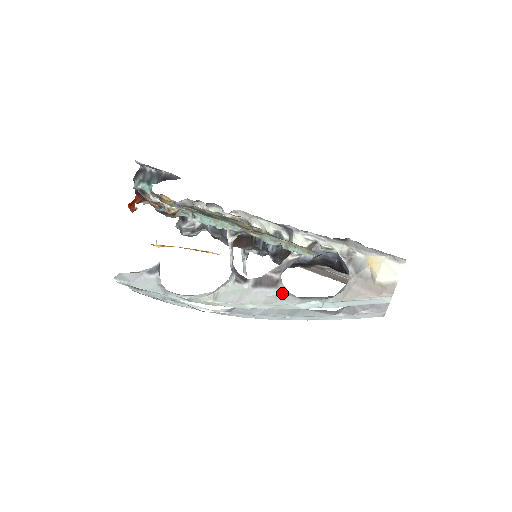
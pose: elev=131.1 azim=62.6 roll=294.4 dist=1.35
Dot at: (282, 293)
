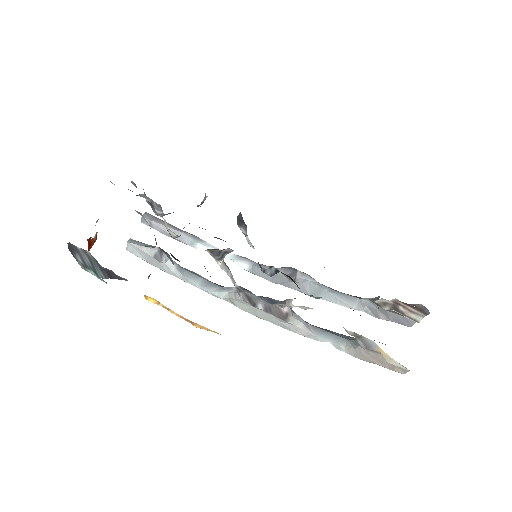
Dot at: (294, 325)
